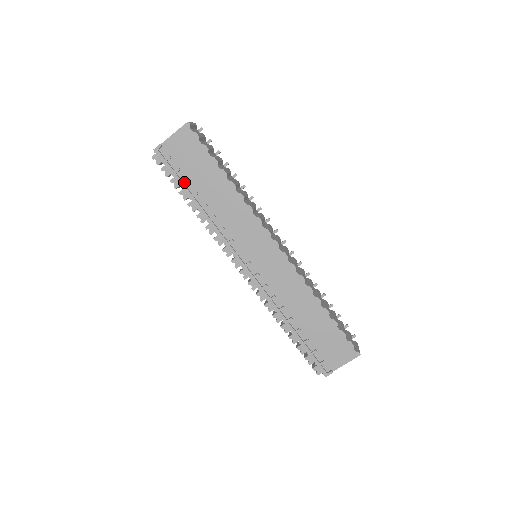
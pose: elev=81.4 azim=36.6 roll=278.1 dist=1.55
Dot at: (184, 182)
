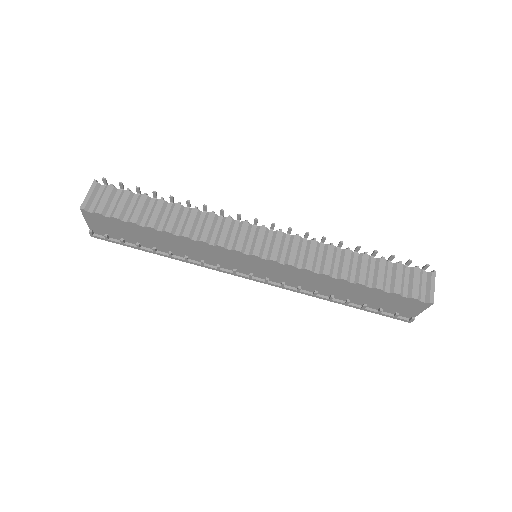
Dot at: (136, 247)
